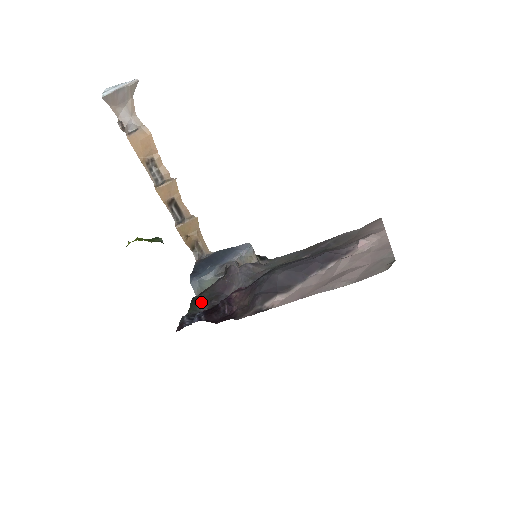
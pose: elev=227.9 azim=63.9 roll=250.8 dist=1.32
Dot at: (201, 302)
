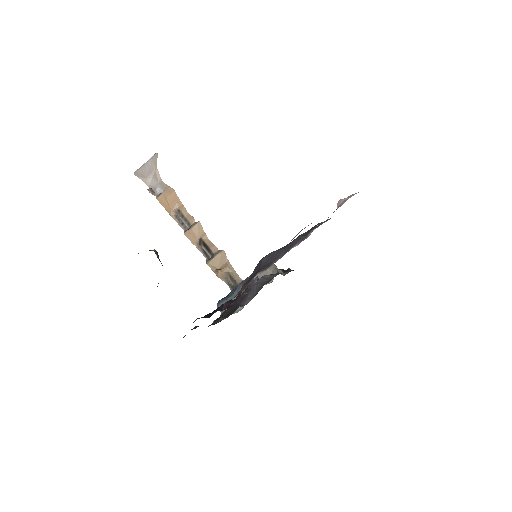
Dot at: occluded
